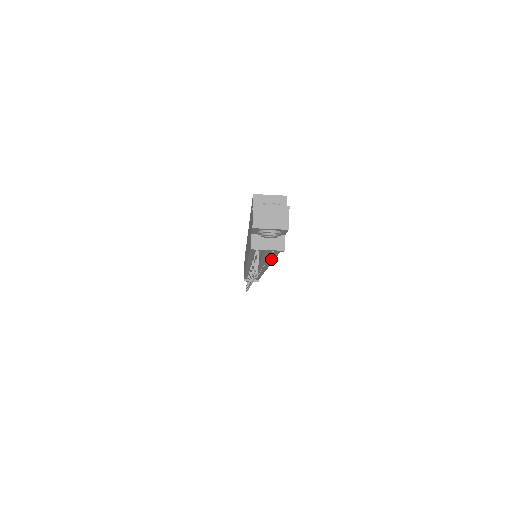
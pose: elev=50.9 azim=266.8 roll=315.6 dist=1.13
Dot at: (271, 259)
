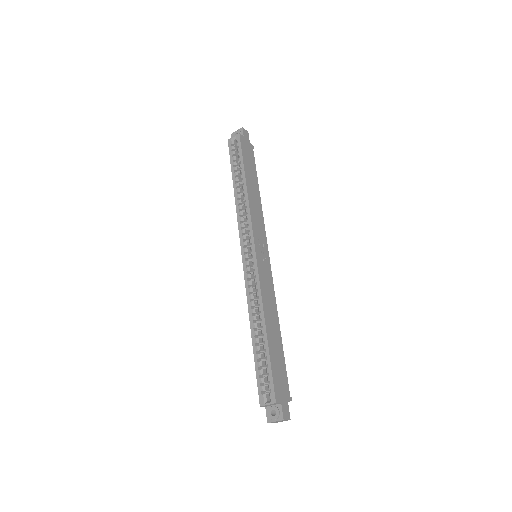
Dot at: (279, 332)
